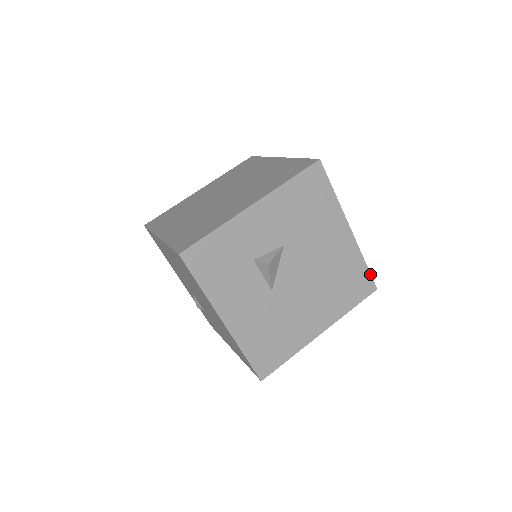
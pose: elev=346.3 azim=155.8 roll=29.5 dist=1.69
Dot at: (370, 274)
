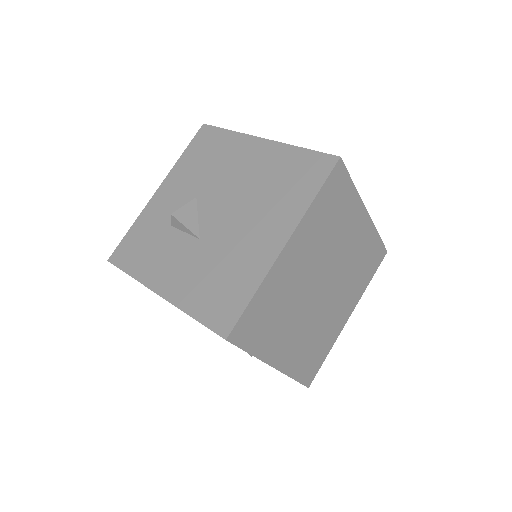
Dot at: (317, 152)
